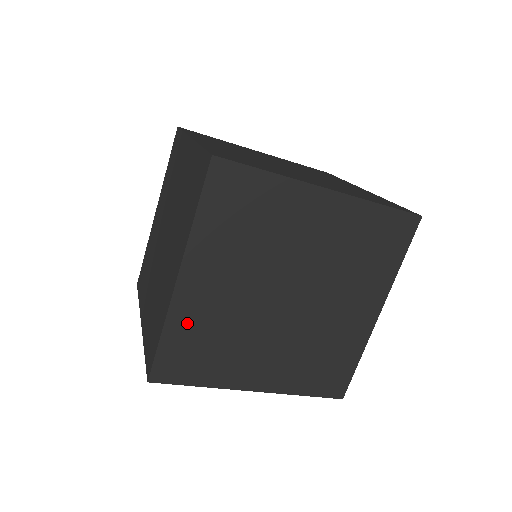
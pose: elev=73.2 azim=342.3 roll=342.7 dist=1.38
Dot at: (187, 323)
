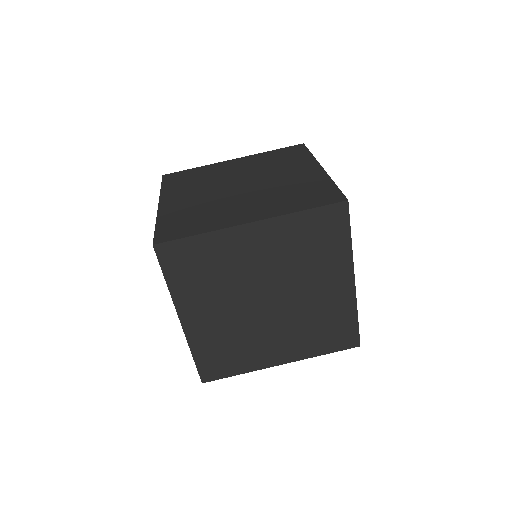
Dot at: (217, 247)
